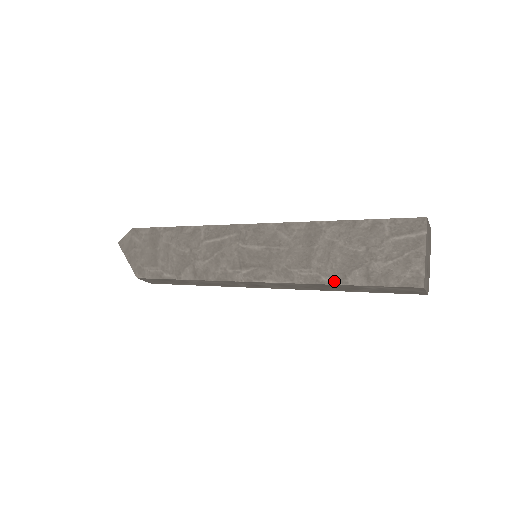
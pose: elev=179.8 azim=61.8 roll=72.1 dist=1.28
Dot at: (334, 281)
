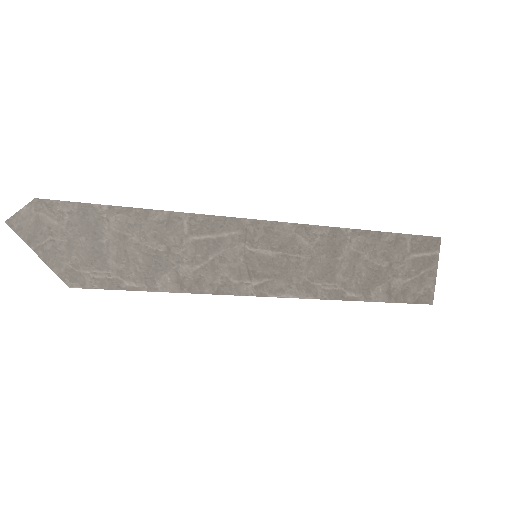
Dot at: (359, 297)
